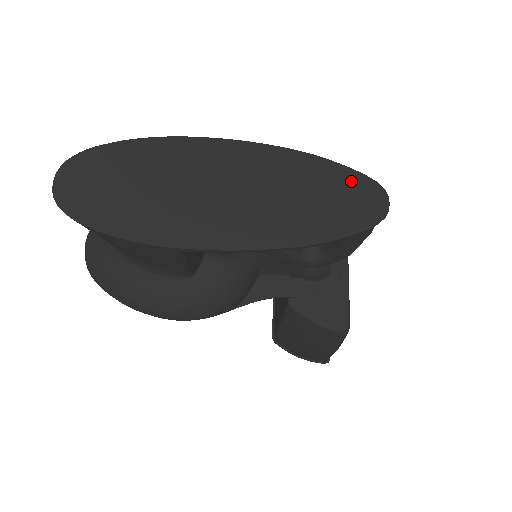
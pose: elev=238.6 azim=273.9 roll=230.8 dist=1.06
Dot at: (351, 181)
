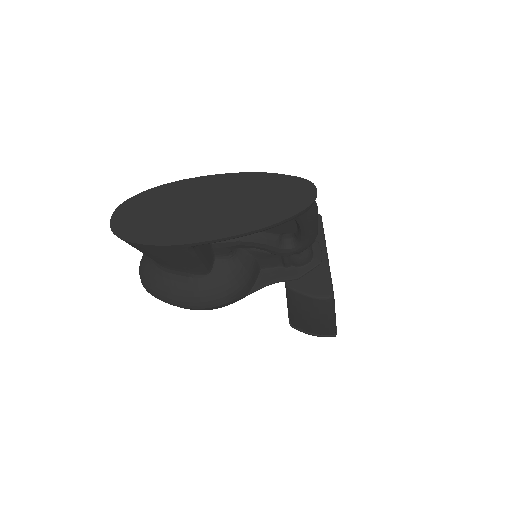
Dot at: (291, 183)
